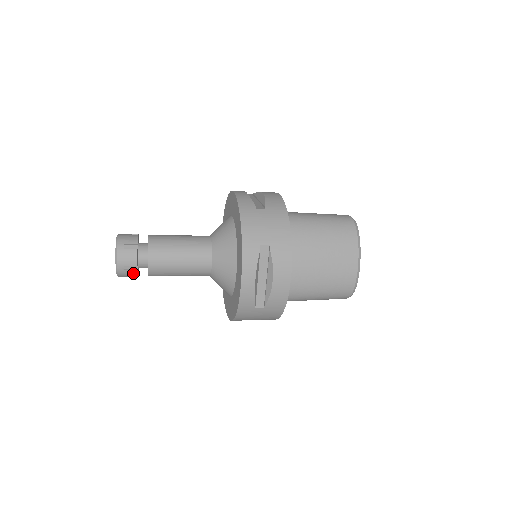
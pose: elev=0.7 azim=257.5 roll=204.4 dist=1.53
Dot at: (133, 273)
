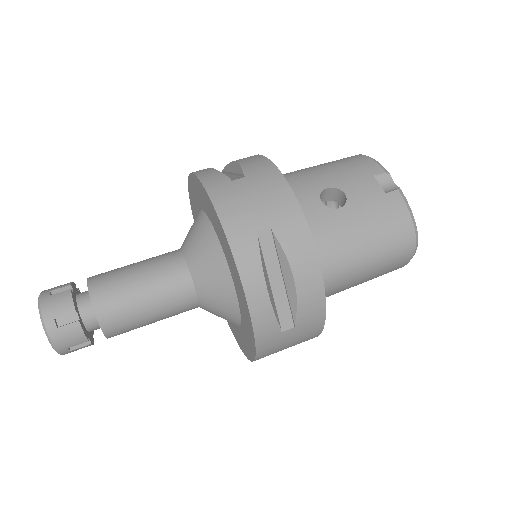
Dot at: occluded
